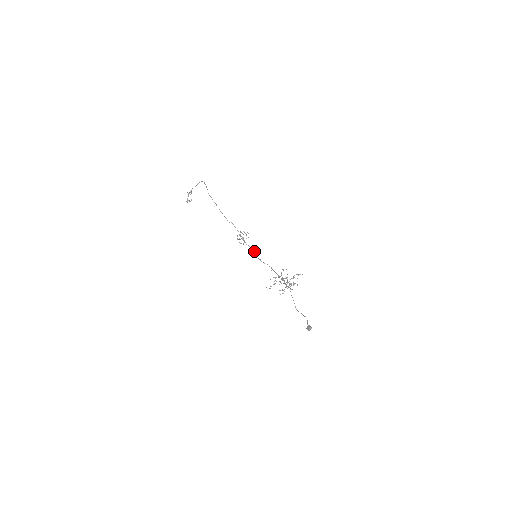
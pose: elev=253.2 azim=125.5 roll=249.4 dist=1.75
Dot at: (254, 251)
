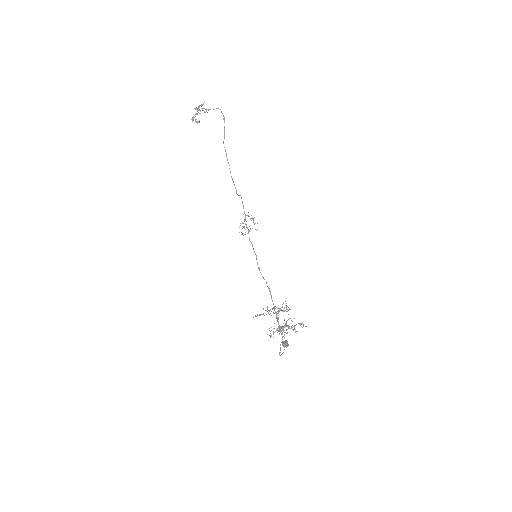
Dot at: occluded
